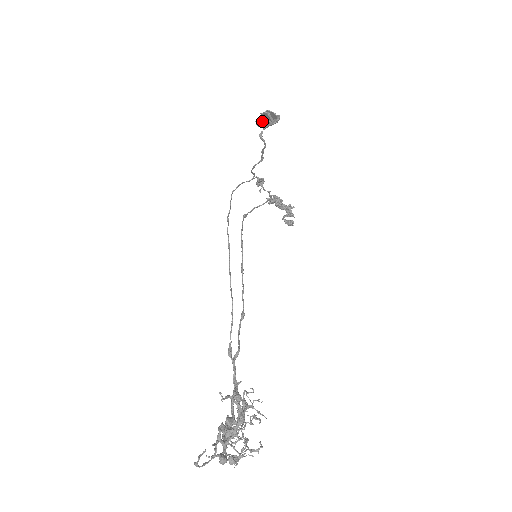
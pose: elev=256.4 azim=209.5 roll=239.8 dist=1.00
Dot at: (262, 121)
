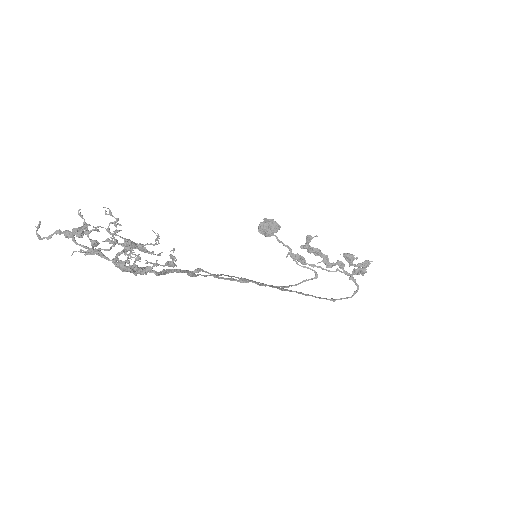
Dot at: (258, 228)
